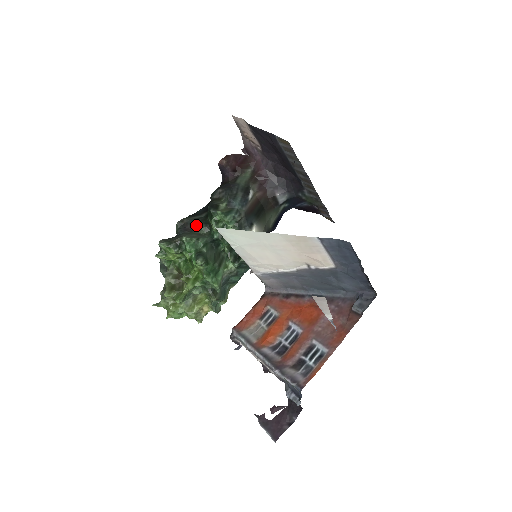
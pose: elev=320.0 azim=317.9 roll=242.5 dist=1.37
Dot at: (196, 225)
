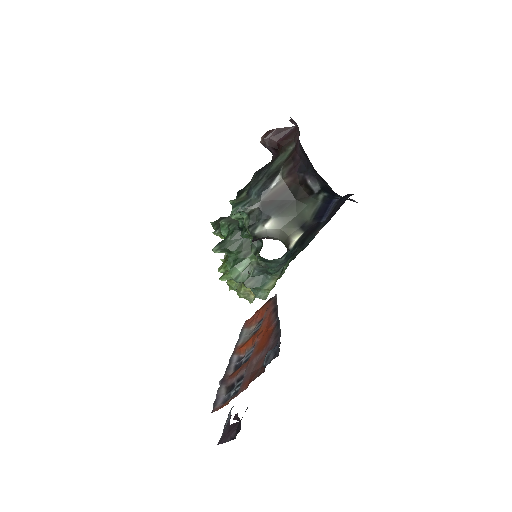
Dot at: occluded
